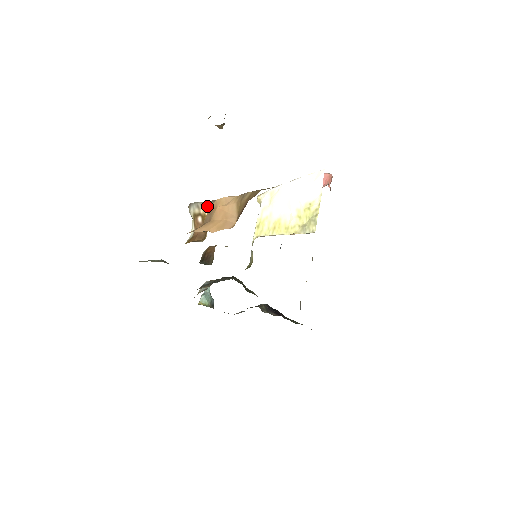
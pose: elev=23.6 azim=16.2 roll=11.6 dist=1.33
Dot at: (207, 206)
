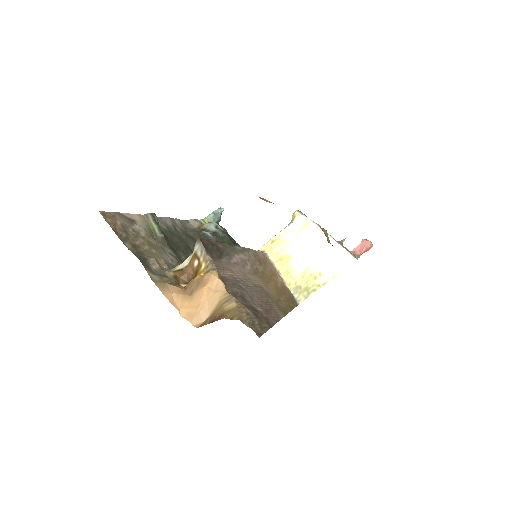
Dot at: (207, 261)
